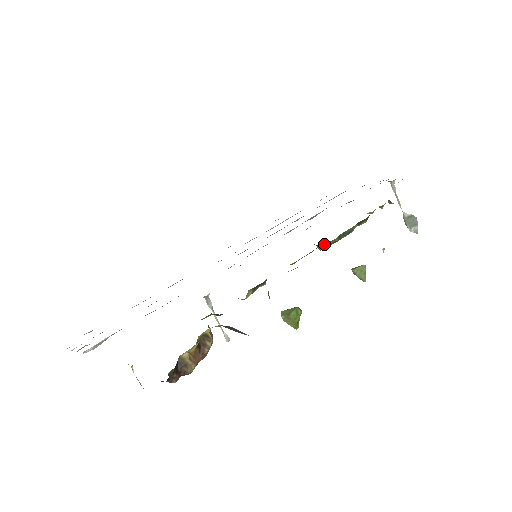
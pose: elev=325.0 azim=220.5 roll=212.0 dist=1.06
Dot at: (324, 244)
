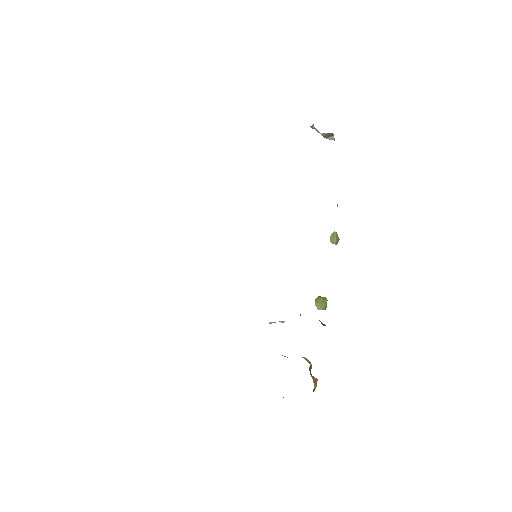
Dot at: occluded
